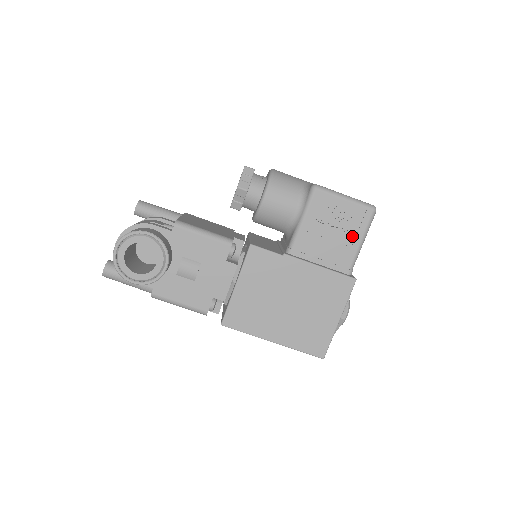
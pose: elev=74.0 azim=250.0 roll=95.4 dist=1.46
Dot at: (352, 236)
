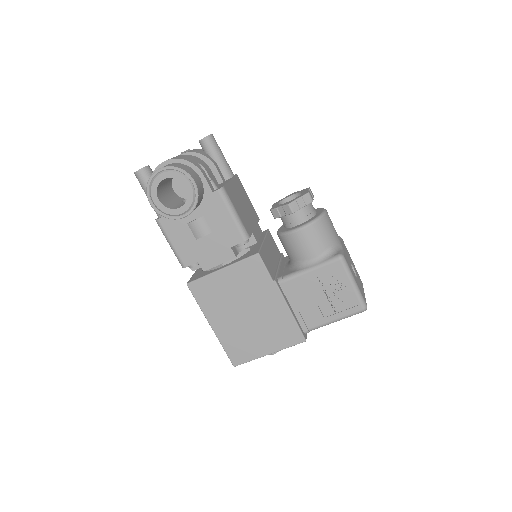
Dot at: (332, 311)
